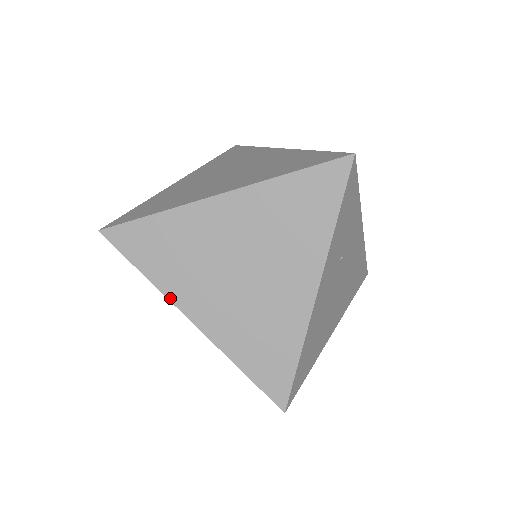
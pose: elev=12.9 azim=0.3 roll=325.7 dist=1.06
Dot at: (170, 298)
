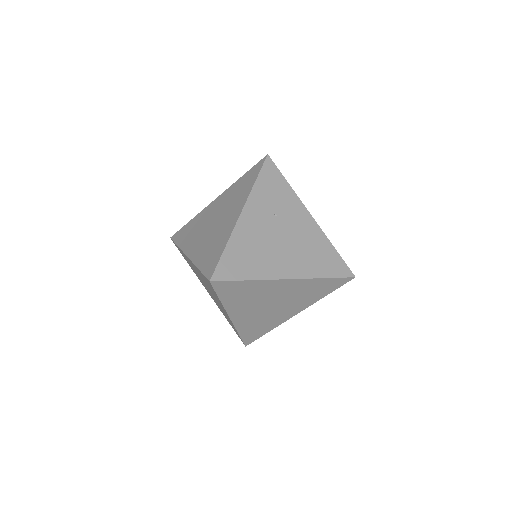
Dot at: (183, 250)
